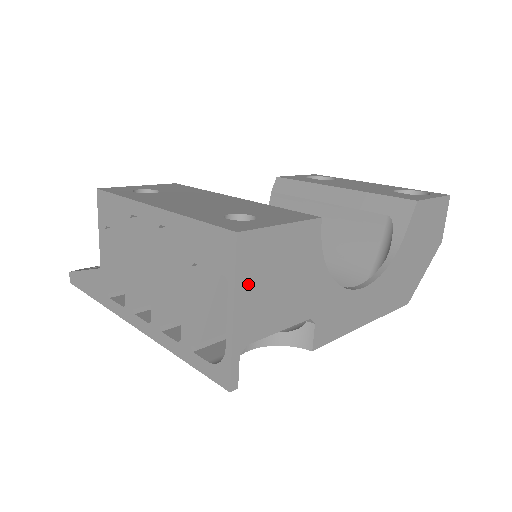
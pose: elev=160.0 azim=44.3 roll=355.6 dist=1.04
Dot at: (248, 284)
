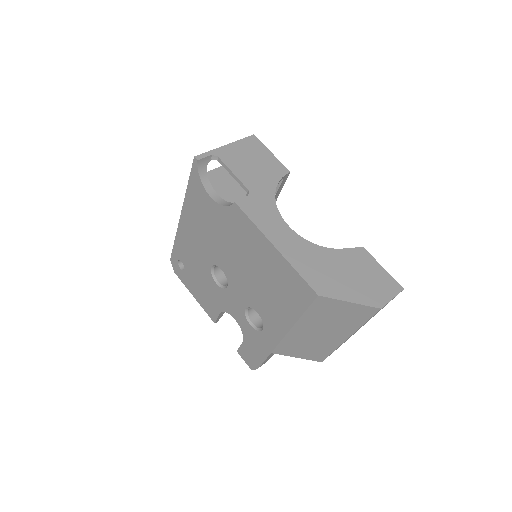
Dot at: (241, 147)
